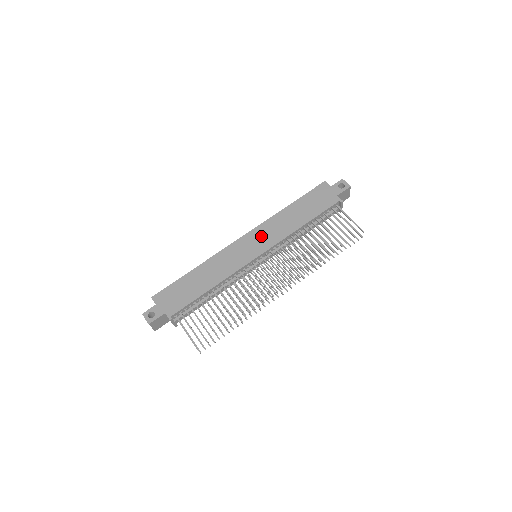
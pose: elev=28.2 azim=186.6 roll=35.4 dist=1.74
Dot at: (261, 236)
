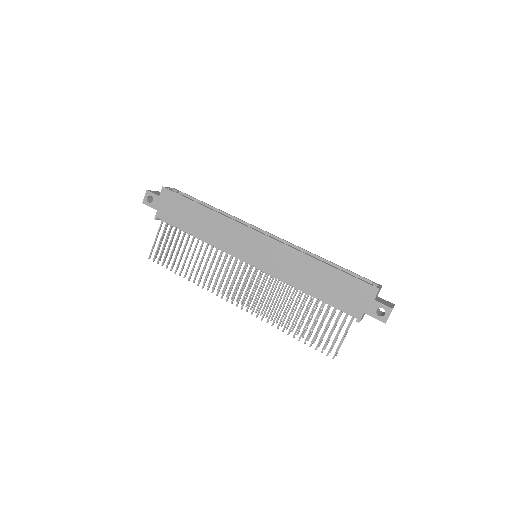
Dot at: (271, 253)
